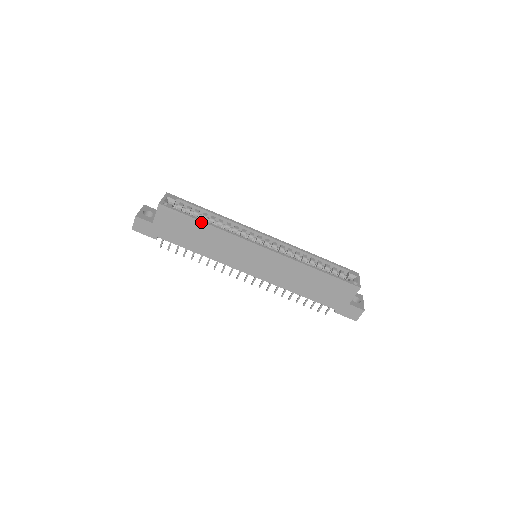
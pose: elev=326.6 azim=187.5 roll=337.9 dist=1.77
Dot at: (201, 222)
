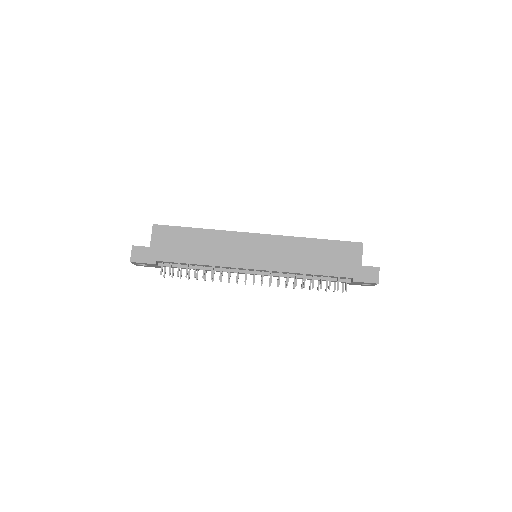
Dot at: (195, 229)
